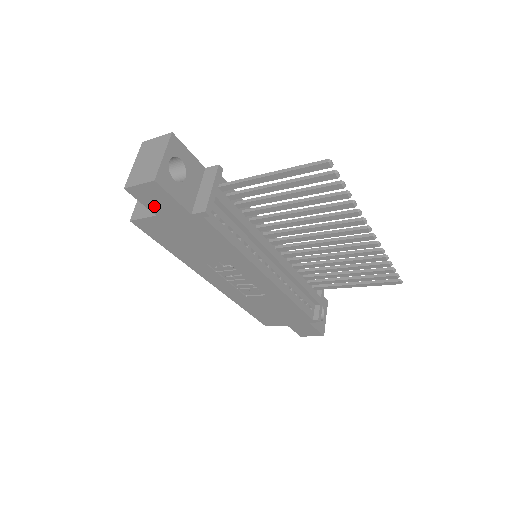
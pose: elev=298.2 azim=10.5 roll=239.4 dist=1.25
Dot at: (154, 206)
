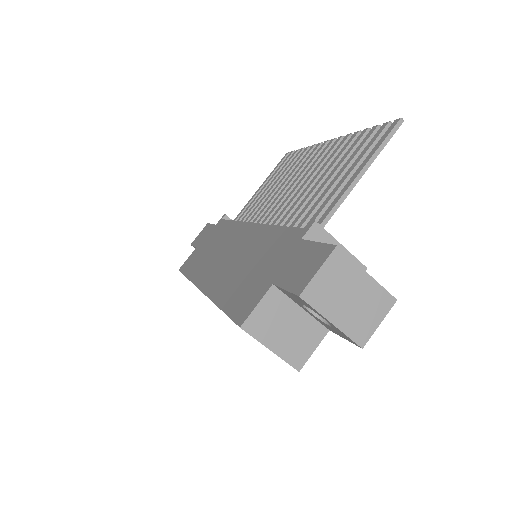
Dot at: occluded
